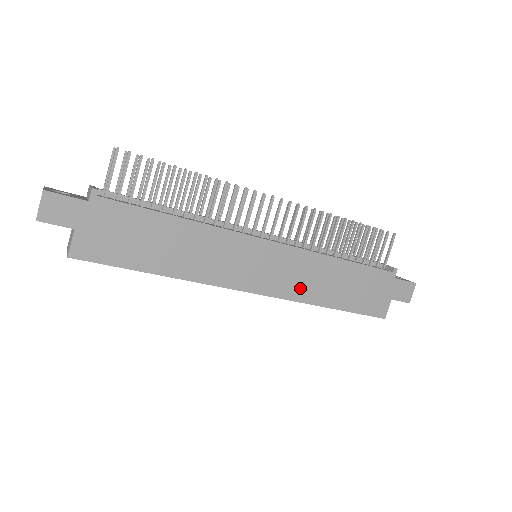
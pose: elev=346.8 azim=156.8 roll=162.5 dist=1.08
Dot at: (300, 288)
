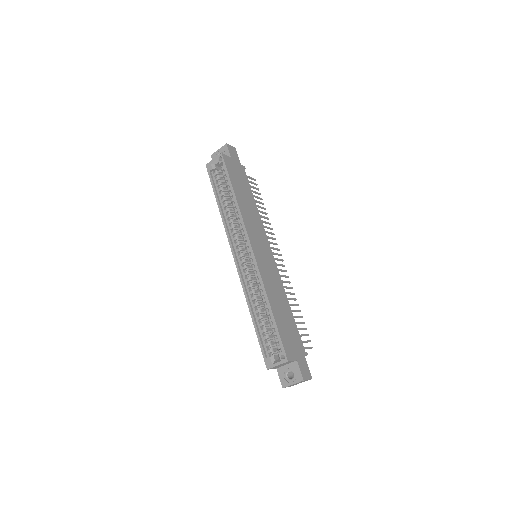
Dot at: (267, 279)
